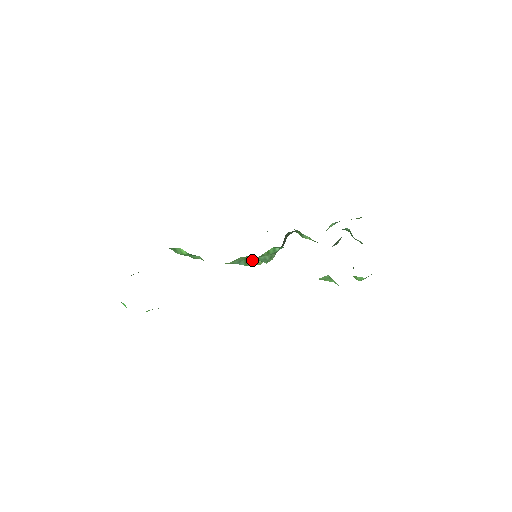
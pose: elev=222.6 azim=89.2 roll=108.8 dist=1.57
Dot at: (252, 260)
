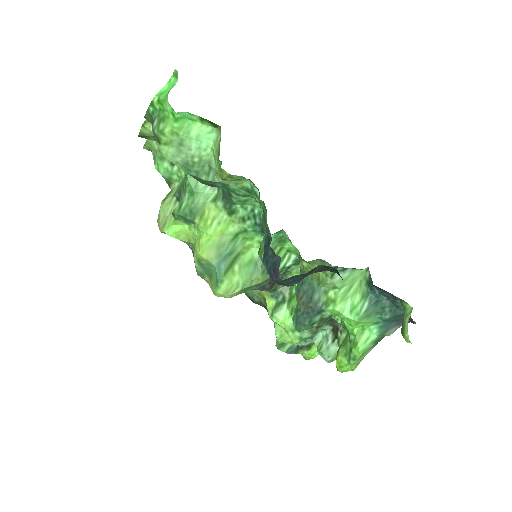
Dot at: (236, 271)
